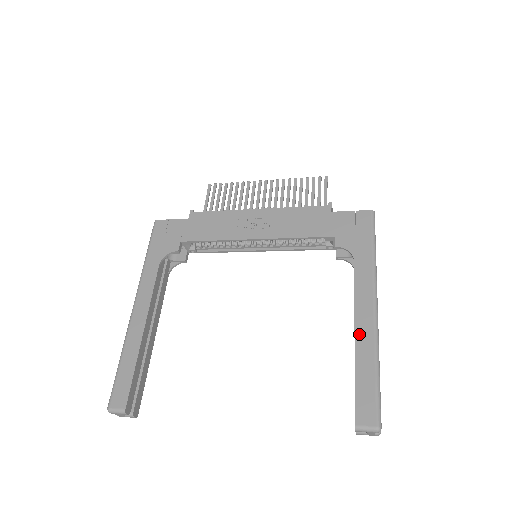
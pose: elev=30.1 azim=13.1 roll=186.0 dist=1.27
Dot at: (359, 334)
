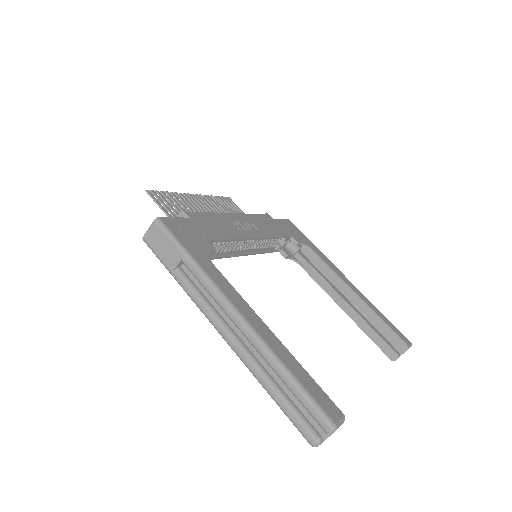
Dot at: (359, 295)
